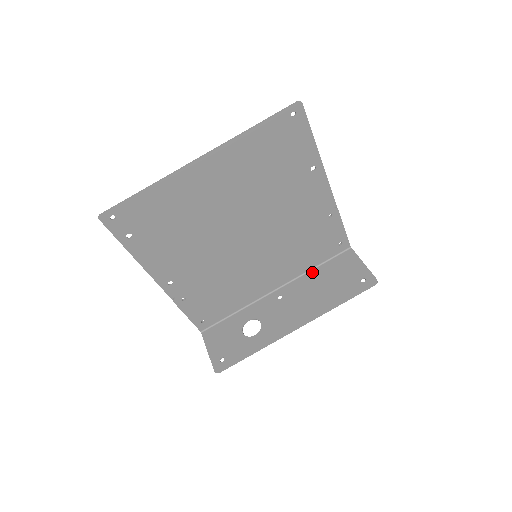
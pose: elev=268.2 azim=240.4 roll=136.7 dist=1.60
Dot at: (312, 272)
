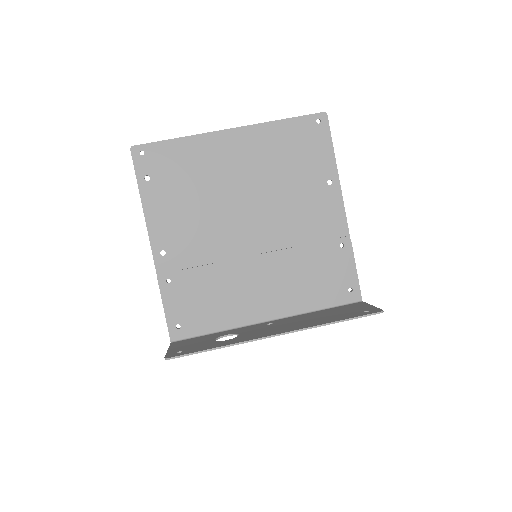
Dot at: (313, 312)
